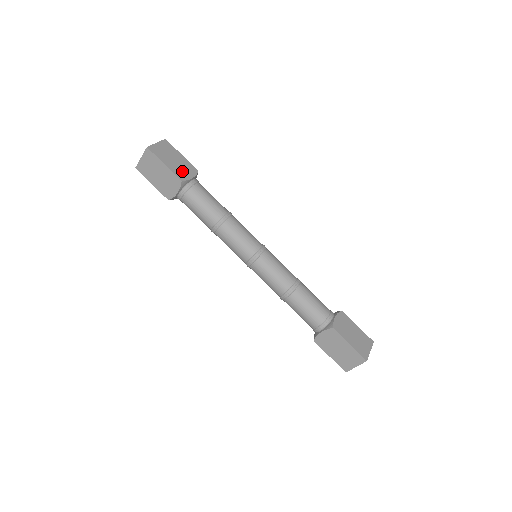
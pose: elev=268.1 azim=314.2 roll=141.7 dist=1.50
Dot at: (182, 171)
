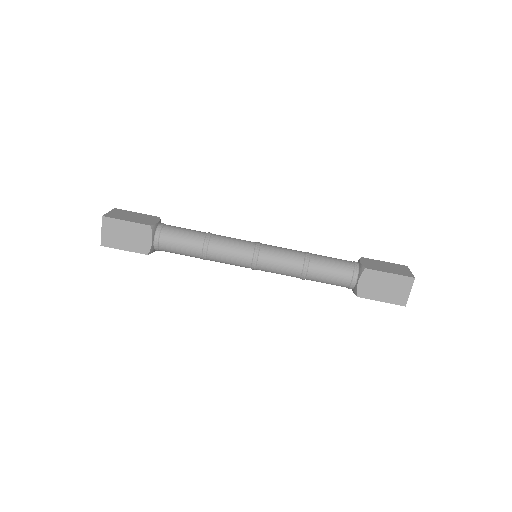
Dot at: (145, 220)
